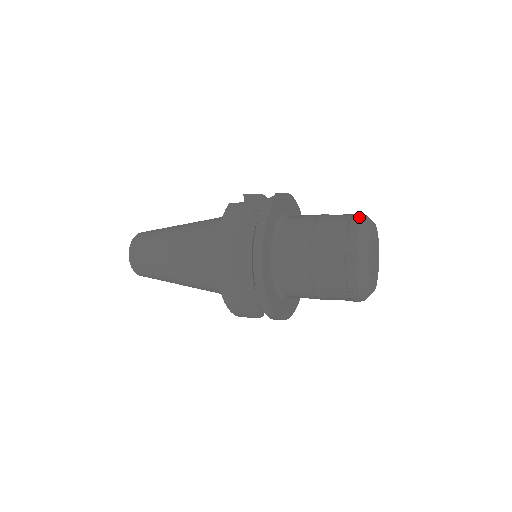
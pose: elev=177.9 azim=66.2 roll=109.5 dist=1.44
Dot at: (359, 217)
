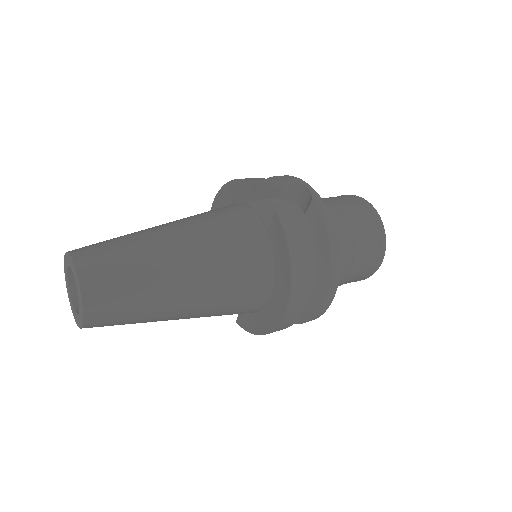
Dot at: (372, 206)
